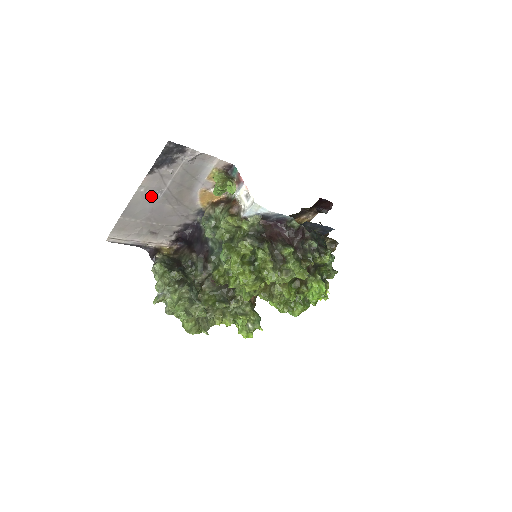
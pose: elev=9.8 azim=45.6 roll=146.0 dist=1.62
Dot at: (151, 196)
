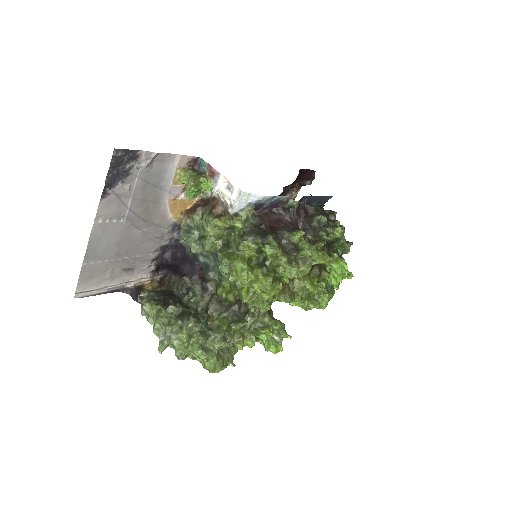
Dot at: (113, 226)
